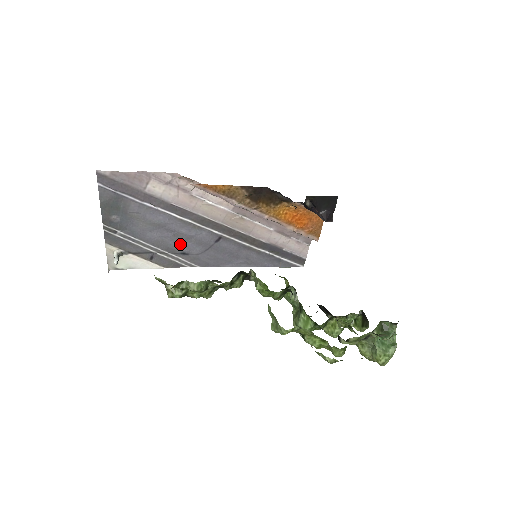
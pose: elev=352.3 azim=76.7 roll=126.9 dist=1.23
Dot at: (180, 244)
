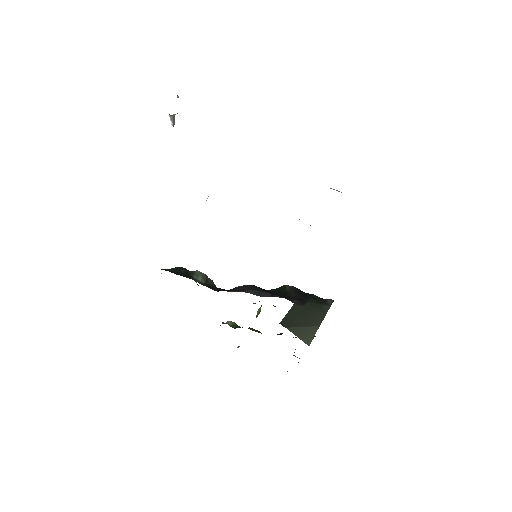
Dot at: occluded
